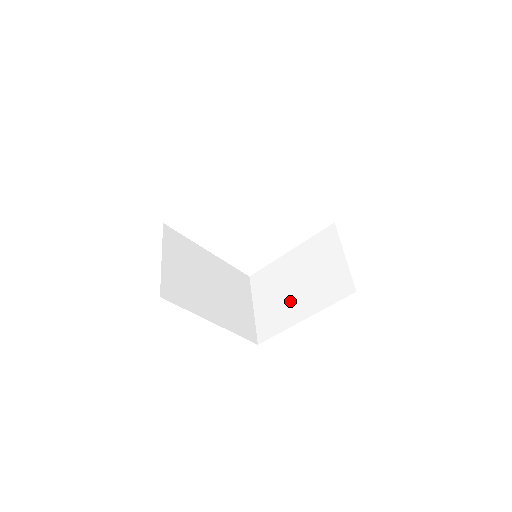
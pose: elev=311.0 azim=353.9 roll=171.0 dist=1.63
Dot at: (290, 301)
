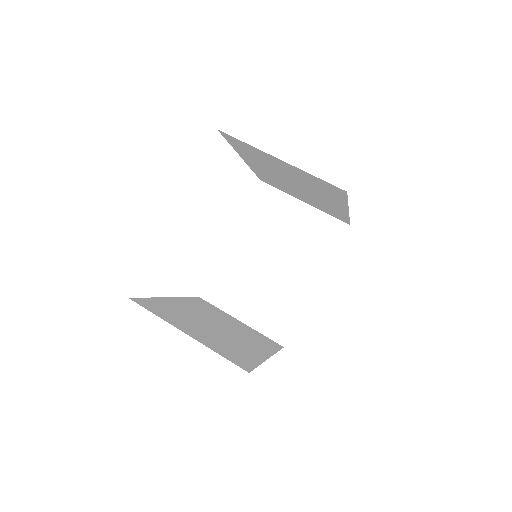
Dot at: (282, 282)
